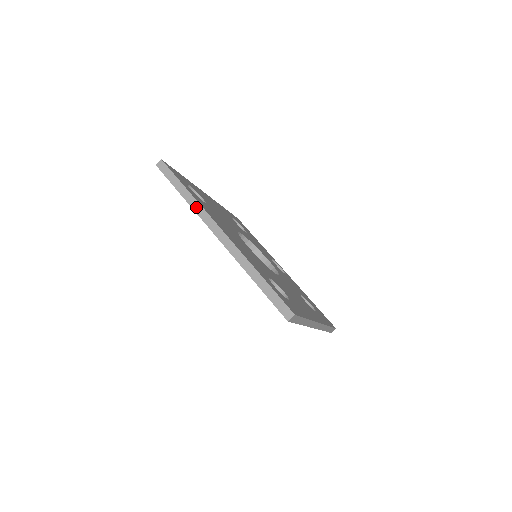
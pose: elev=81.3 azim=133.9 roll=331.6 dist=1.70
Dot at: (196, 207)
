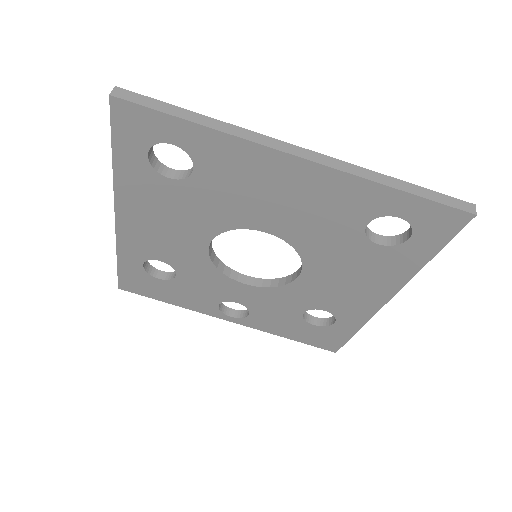
Dot at: (236, 131)
